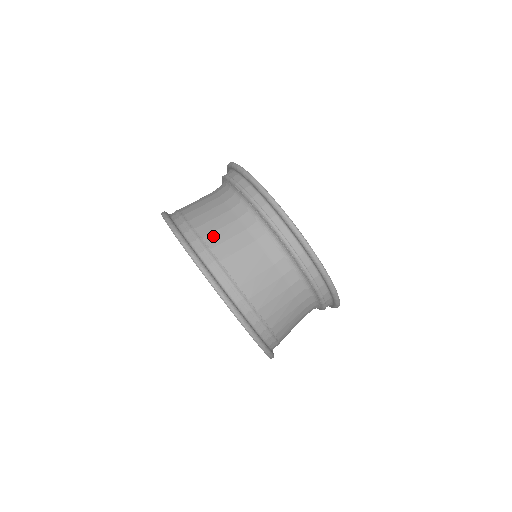
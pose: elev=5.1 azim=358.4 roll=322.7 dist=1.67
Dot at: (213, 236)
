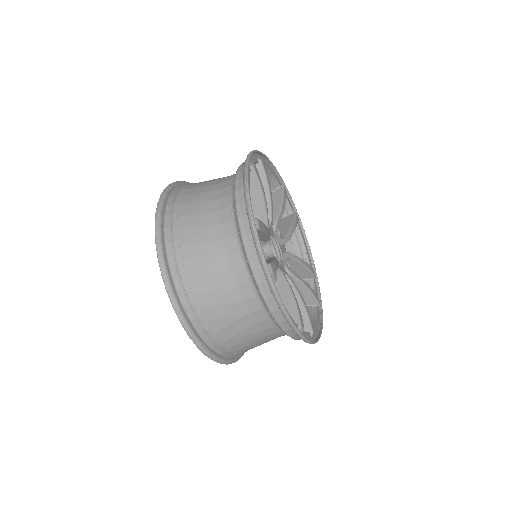
Dot at: occluded
